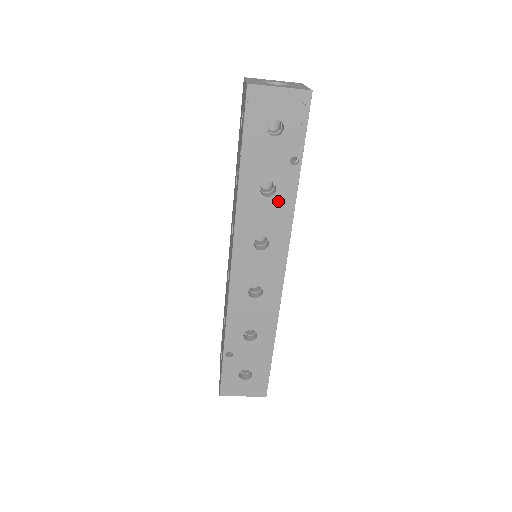
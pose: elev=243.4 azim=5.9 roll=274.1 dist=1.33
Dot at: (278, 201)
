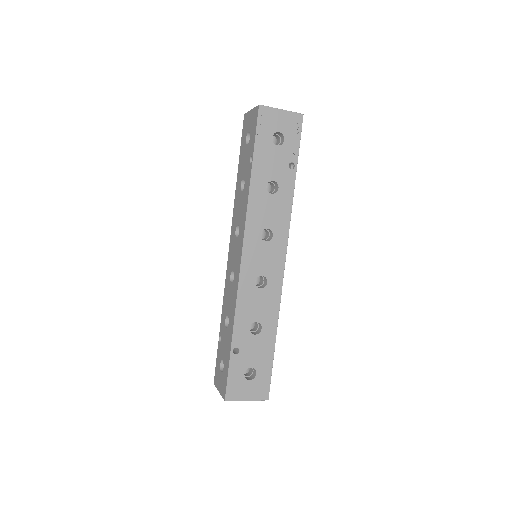
Dot at: (280, 198)
